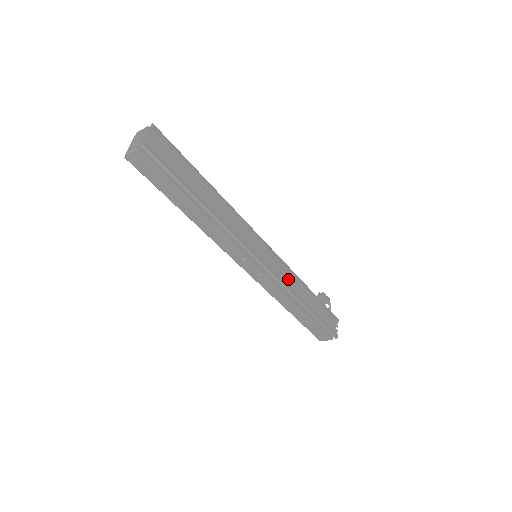
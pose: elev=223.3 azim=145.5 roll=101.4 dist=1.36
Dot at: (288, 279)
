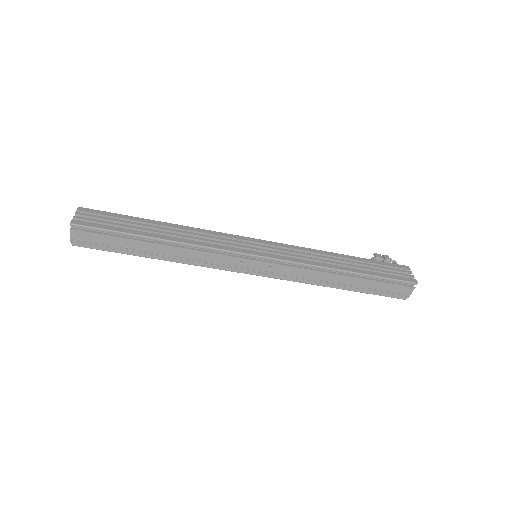
Dot at: occluded
